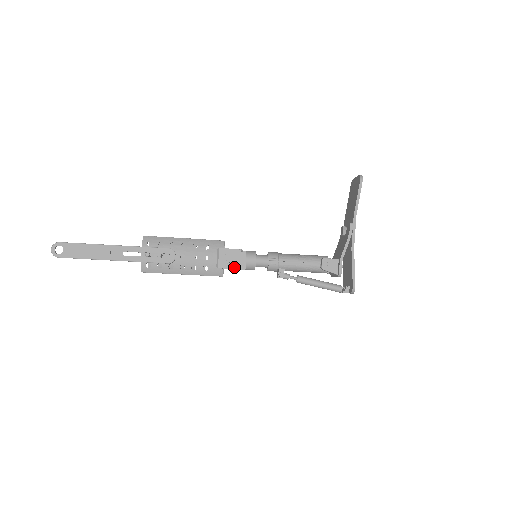
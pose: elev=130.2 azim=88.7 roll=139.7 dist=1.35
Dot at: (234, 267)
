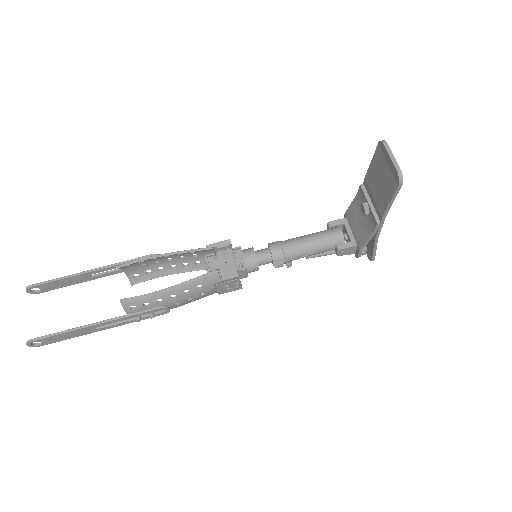
Dot at: (237, 289)
